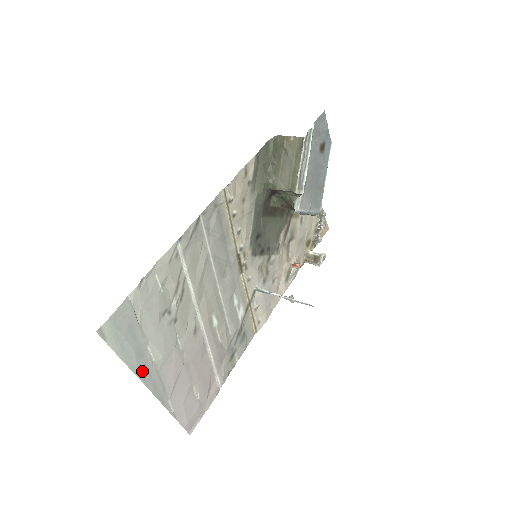
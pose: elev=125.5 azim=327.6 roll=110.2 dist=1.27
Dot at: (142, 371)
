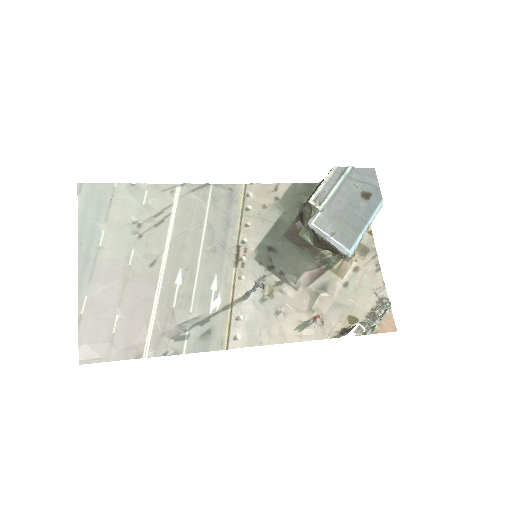
Dot at: (85, 243)
